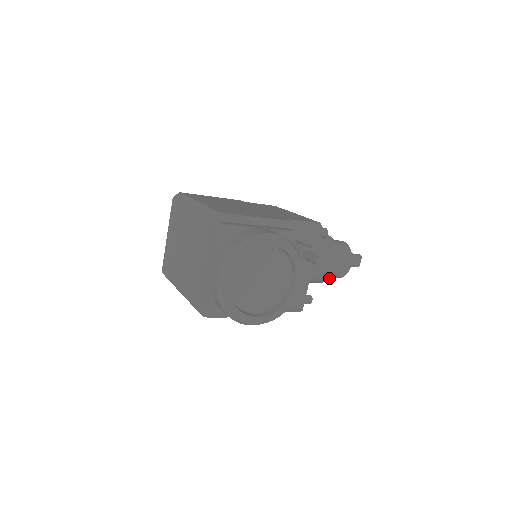
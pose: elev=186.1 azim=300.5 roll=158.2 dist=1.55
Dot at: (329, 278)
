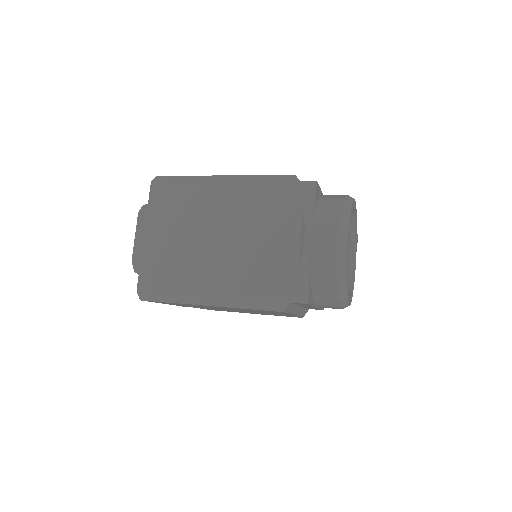
Dot at: occluded
